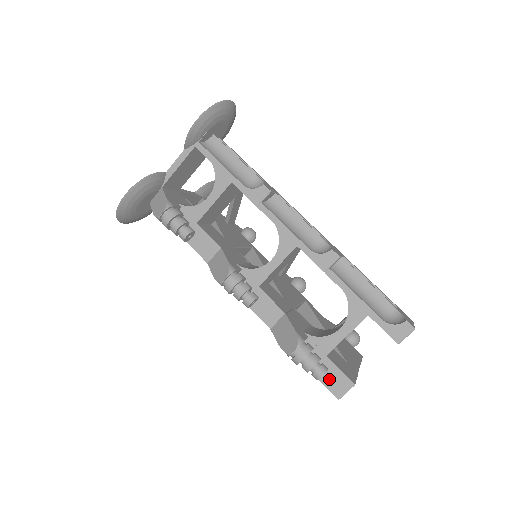
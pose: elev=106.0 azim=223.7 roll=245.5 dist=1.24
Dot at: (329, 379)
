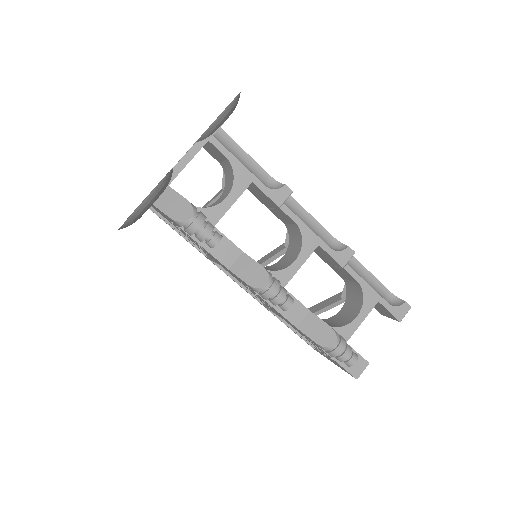
Dot at: occluded
